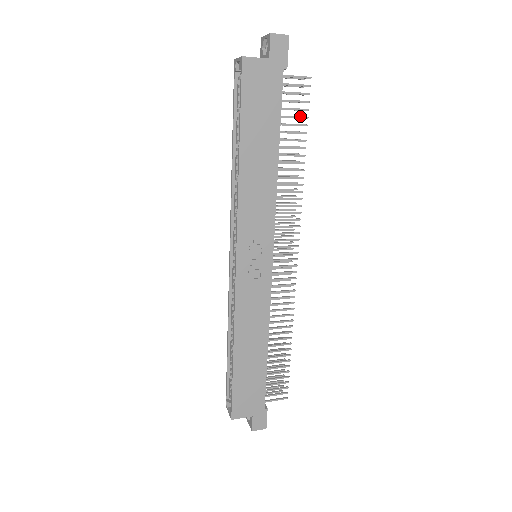
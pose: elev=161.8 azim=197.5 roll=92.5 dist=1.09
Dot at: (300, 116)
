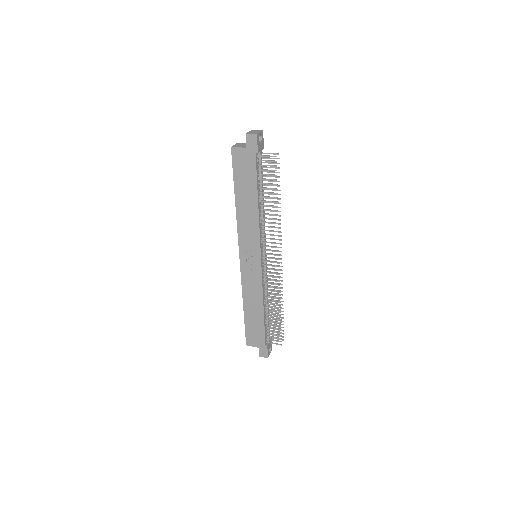
Dot at: (271, 179)
